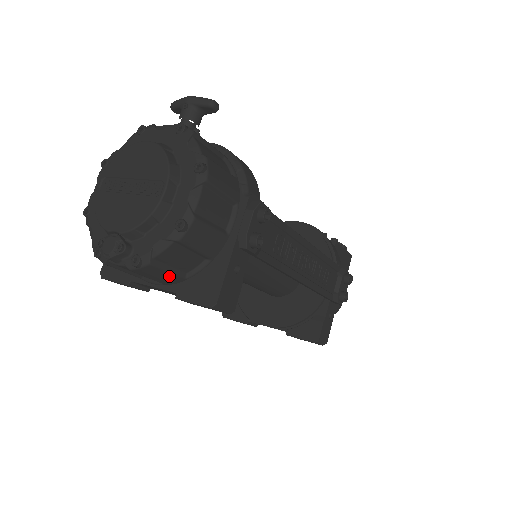
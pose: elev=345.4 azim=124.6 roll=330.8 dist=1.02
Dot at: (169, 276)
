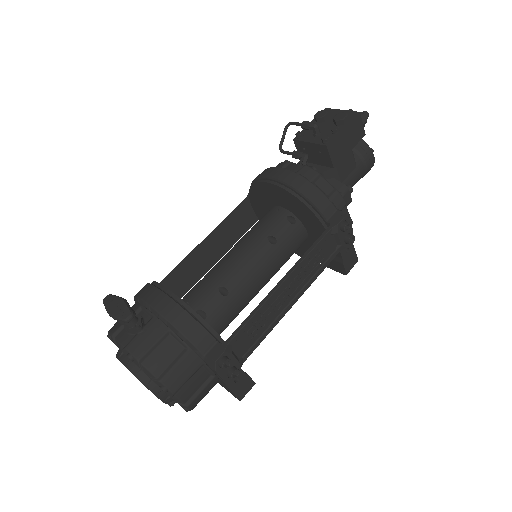
Dot at: occluded
